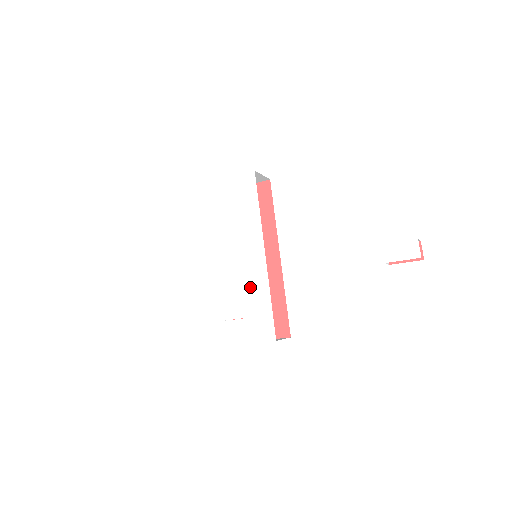
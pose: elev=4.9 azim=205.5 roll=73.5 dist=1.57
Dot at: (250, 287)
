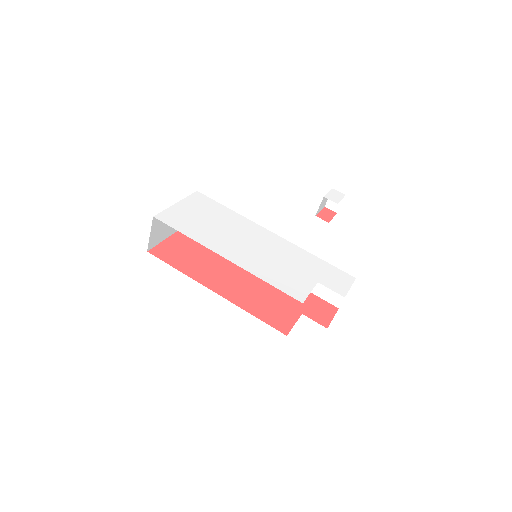
Dot at: (293, 258)
